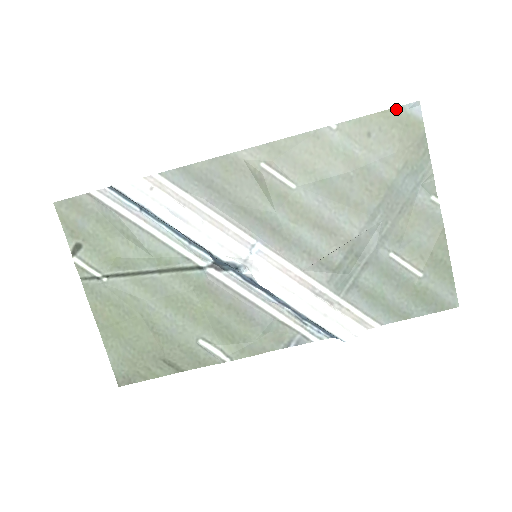
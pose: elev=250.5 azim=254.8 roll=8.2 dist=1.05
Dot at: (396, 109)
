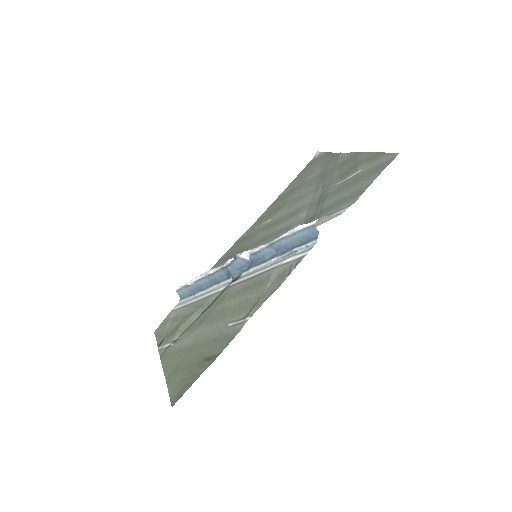
Dot at: (309, 163)
